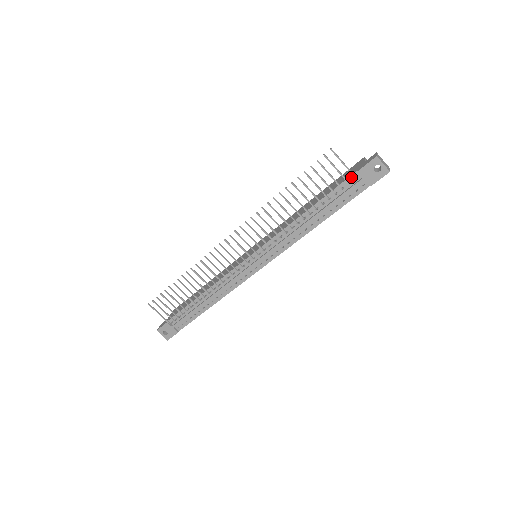
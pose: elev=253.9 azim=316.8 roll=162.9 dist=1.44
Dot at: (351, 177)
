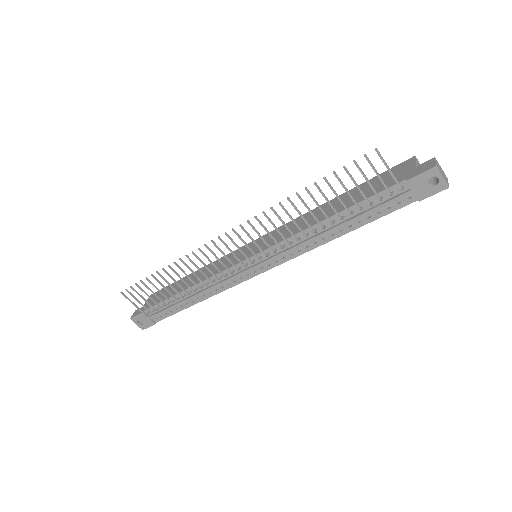
Dot at: (395, 186)
